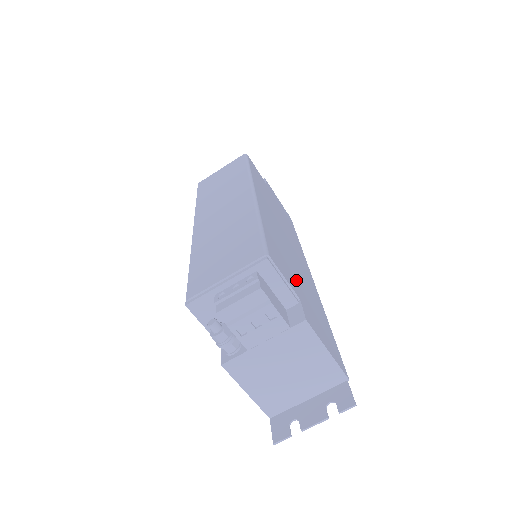
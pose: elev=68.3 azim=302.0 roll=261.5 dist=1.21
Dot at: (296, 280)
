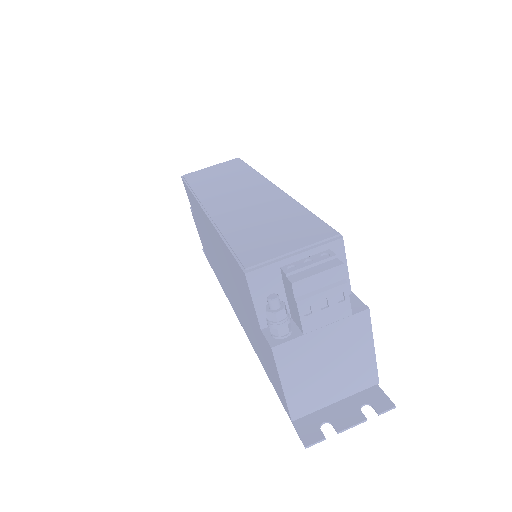
Dot at: occluded
